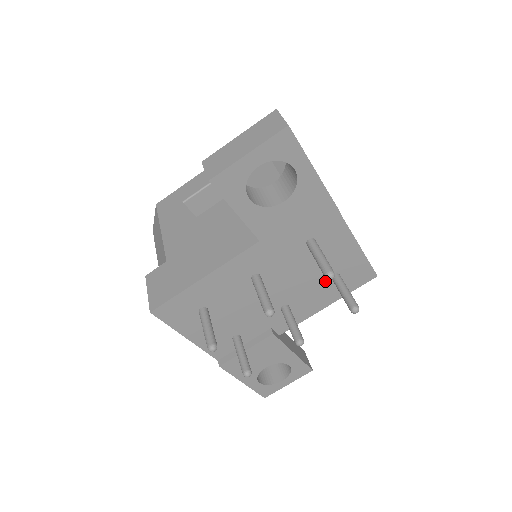
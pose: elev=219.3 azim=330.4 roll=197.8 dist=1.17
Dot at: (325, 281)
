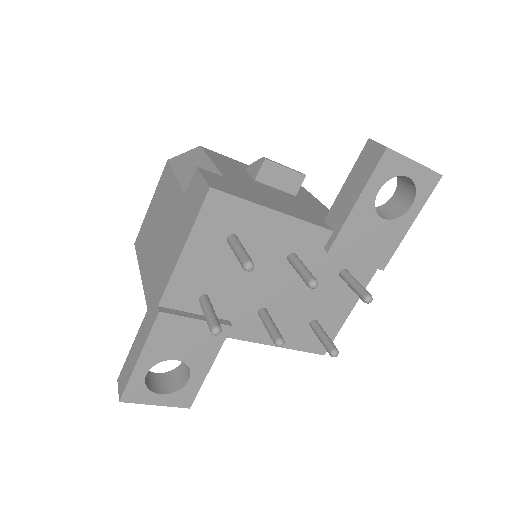
Dot at: (305, 319)
